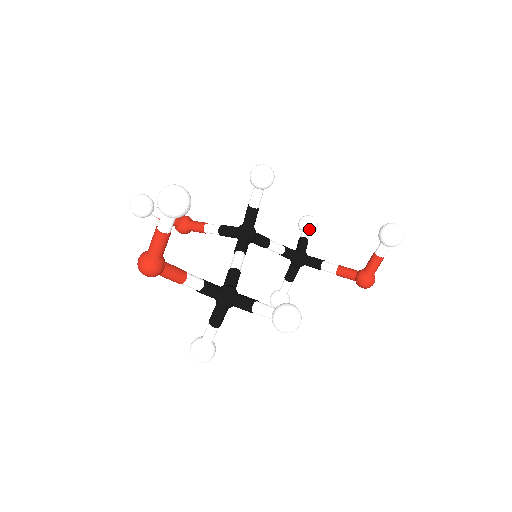
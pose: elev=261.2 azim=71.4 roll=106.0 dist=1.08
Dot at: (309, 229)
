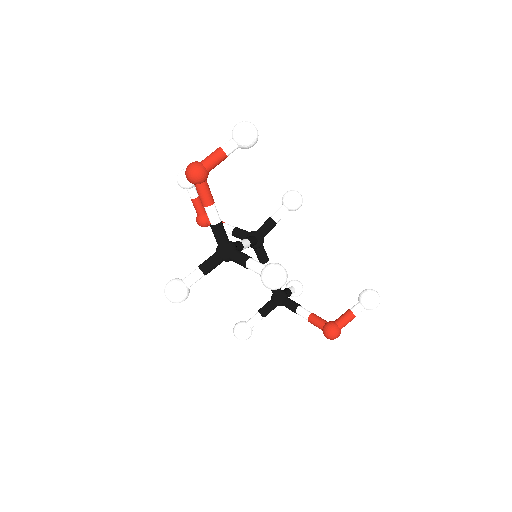
Dot at: (295, 289)
